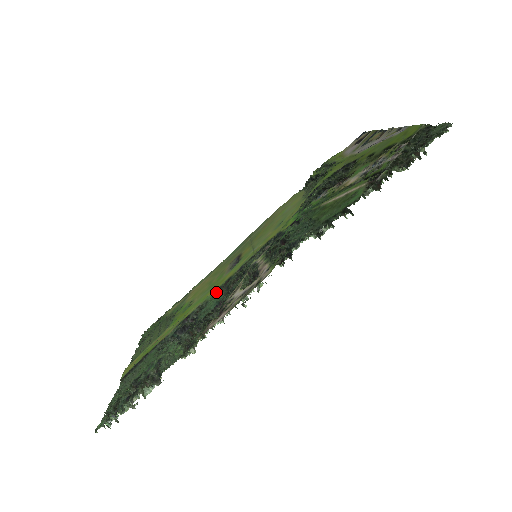
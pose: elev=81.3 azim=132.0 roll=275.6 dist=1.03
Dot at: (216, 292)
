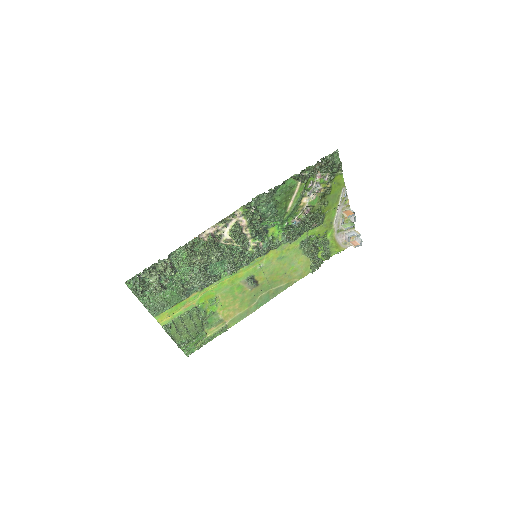
Dot at: (228, 275)
